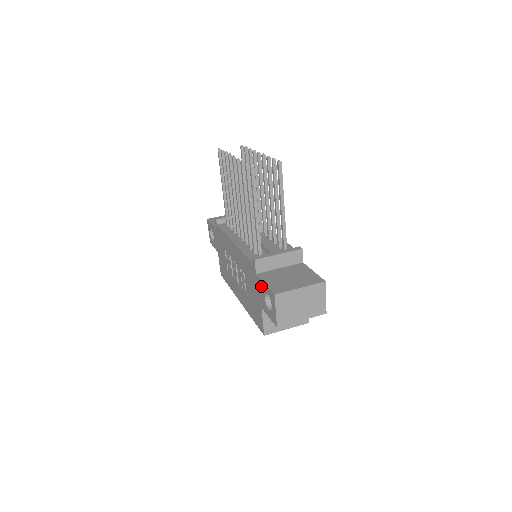
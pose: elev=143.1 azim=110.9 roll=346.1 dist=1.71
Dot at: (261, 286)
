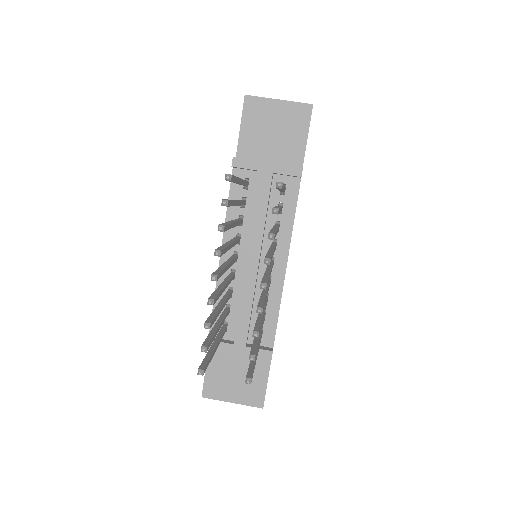
Dot at: occluded
